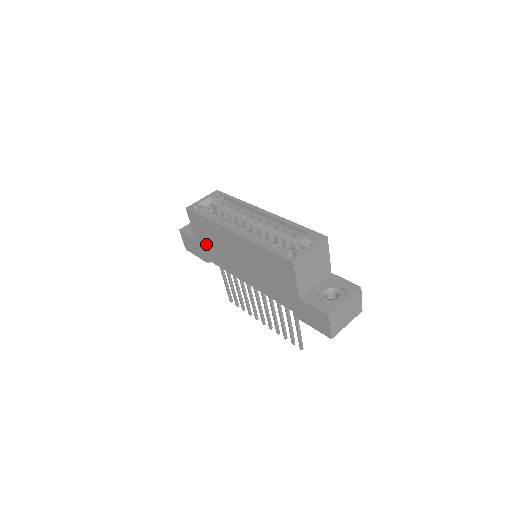
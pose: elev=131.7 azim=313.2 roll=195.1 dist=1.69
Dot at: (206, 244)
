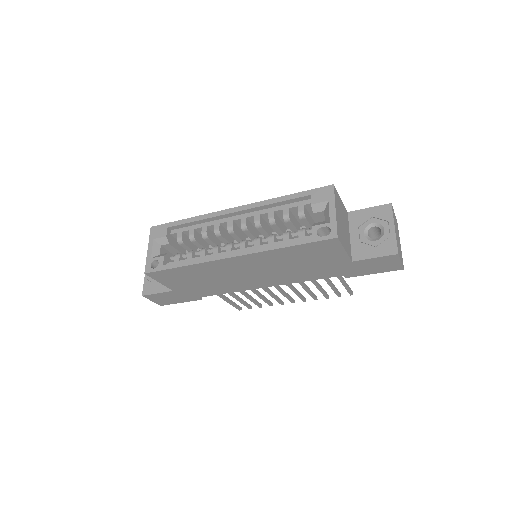
Dot at: (192, 287)
